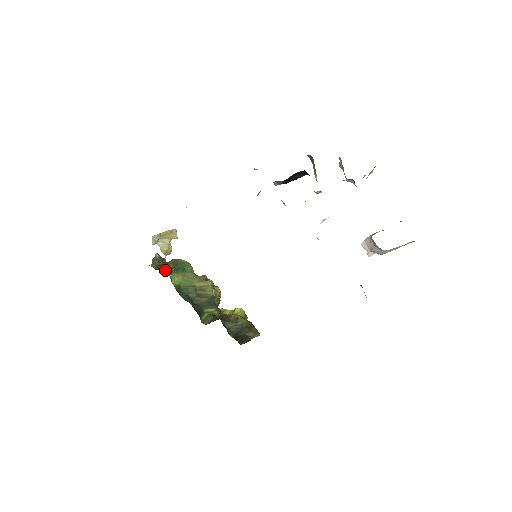
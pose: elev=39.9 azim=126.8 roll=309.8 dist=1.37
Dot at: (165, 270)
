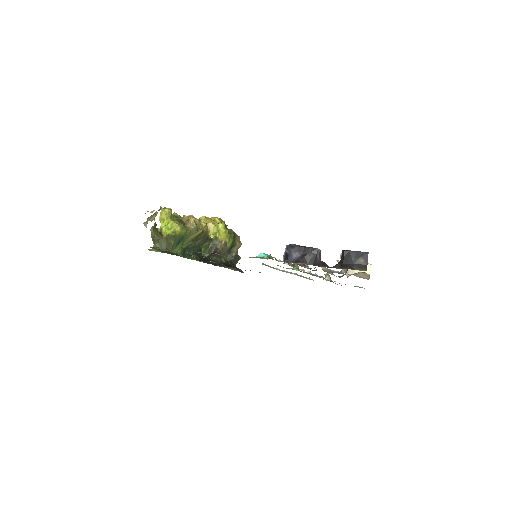
Dot at: (170, 249)
